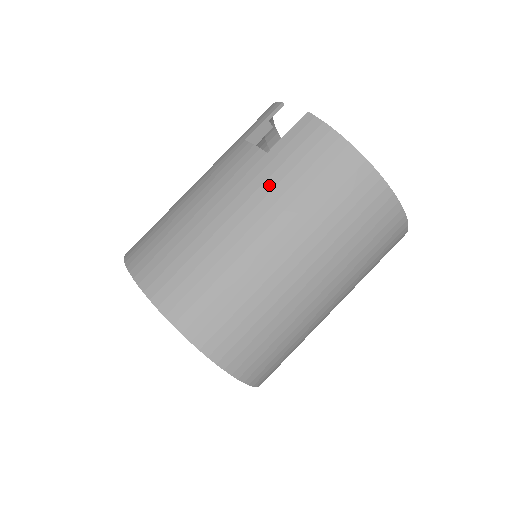
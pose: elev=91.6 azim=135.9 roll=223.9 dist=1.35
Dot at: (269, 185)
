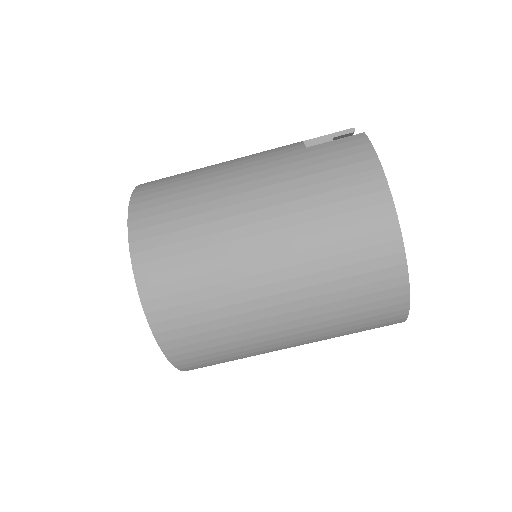
Dot at: (287, 168)
